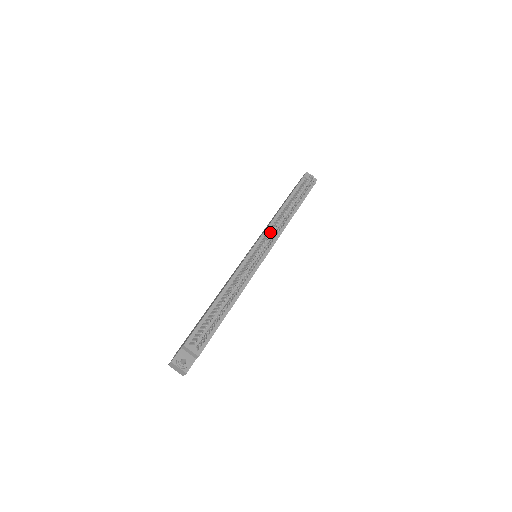
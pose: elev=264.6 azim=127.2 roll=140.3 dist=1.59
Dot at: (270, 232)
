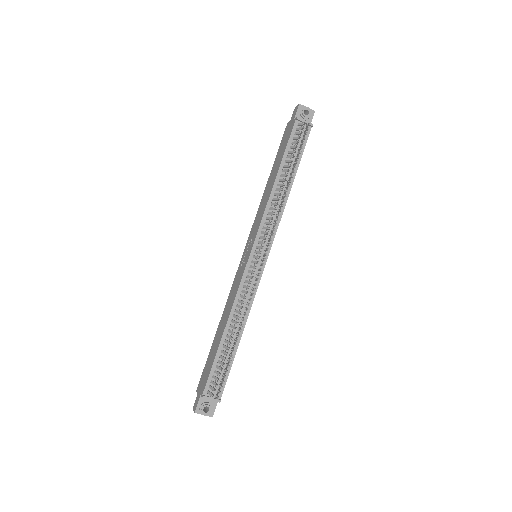
Dot at: (267, 228)
